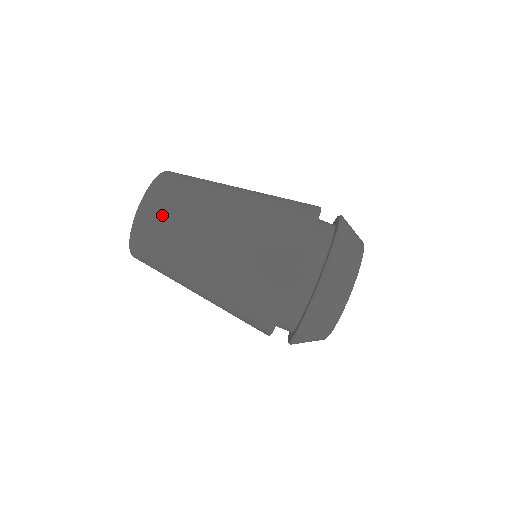
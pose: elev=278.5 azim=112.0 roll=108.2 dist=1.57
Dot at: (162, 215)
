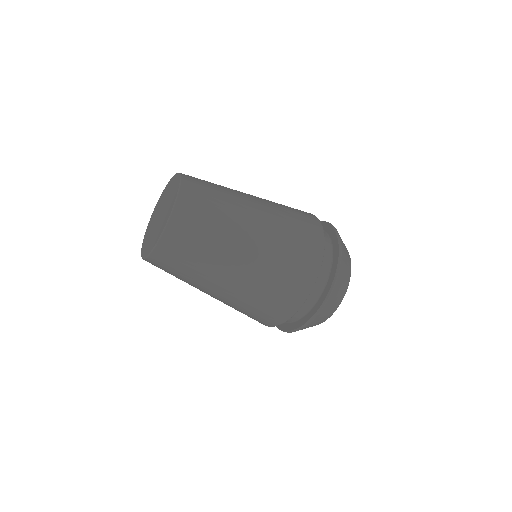
Dot at: occluded
